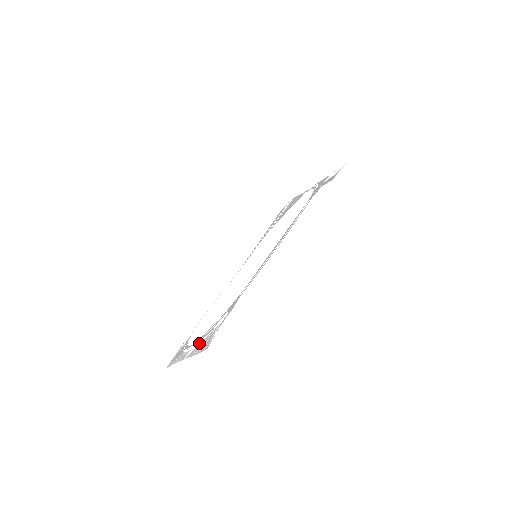
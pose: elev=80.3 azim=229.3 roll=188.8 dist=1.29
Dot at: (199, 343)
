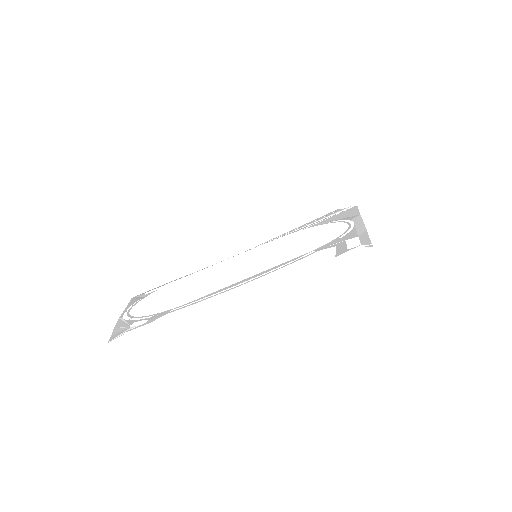
Dot at: (124, 321)
